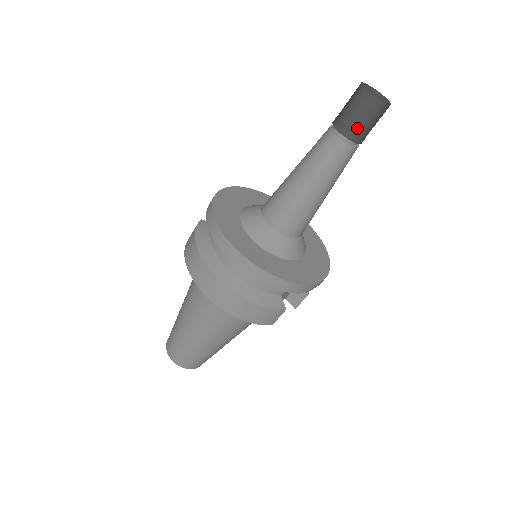
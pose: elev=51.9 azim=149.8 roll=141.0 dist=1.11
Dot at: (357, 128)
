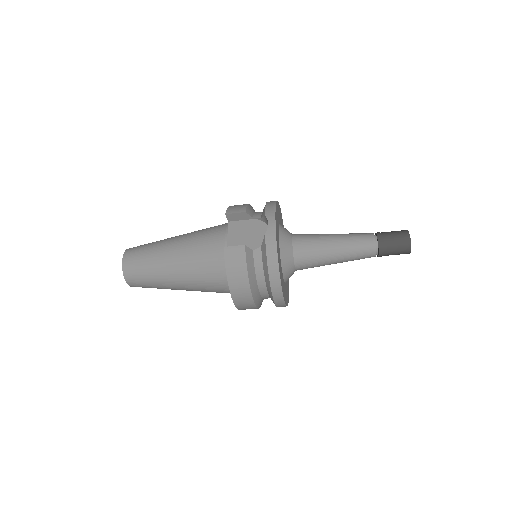
Dot at: occluded
